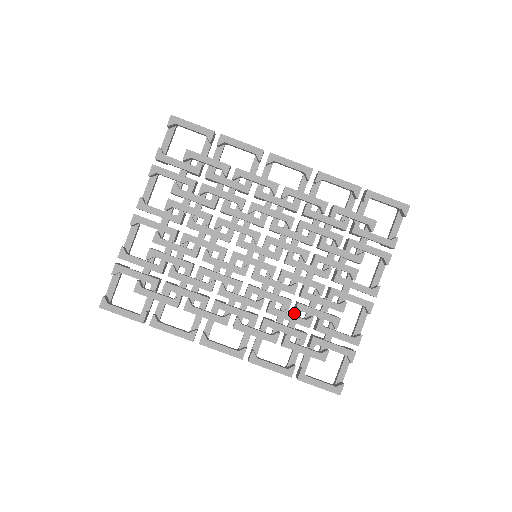
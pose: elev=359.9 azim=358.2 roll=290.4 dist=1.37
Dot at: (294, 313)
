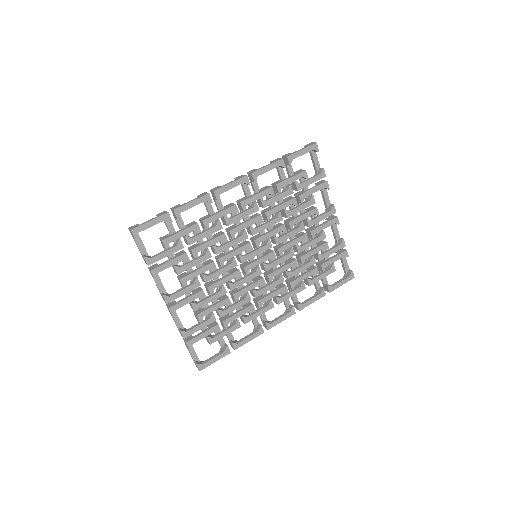
Dot at: (302, 264)
